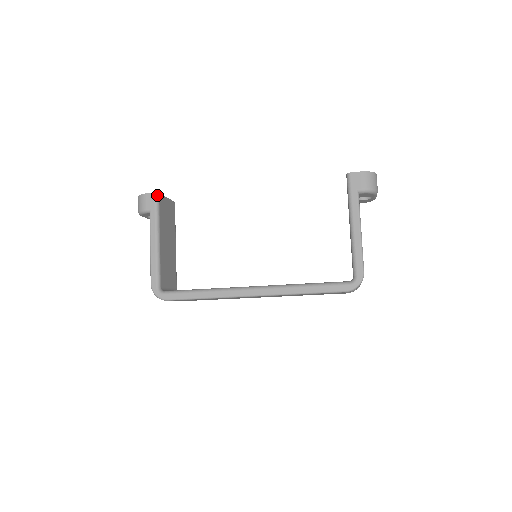
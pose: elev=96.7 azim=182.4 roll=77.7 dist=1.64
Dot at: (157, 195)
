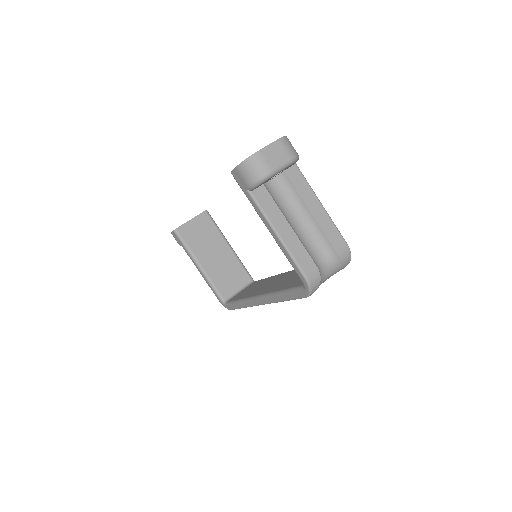
Dot at: (175, 232)
